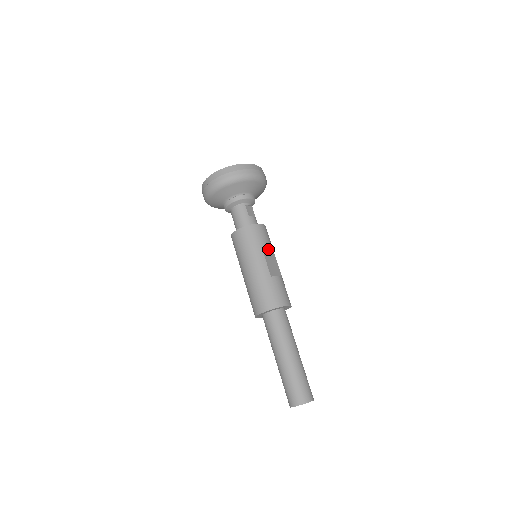
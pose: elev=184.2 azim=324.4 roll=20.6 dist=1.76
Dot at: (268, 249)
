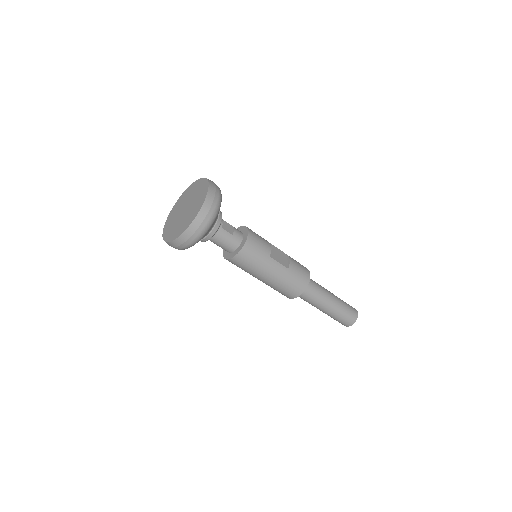
Dot at: (269, 249)
